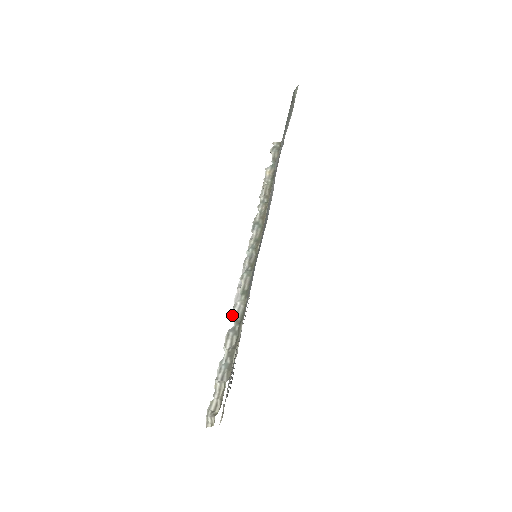
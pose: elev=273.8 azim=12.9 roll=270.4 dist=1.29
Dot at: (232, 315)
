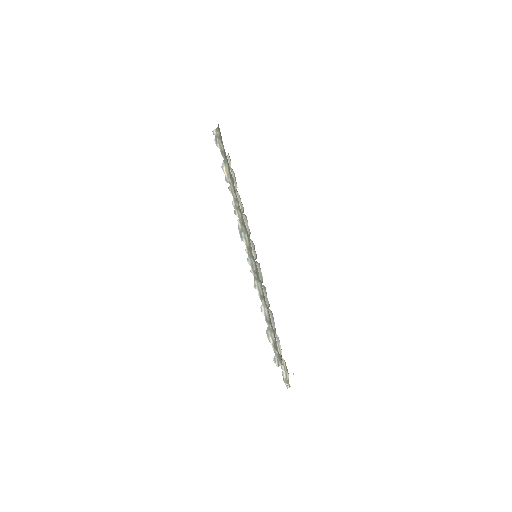
Dot at: occluded
